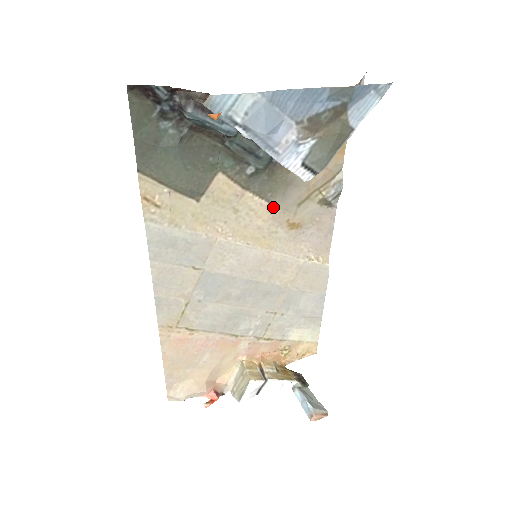
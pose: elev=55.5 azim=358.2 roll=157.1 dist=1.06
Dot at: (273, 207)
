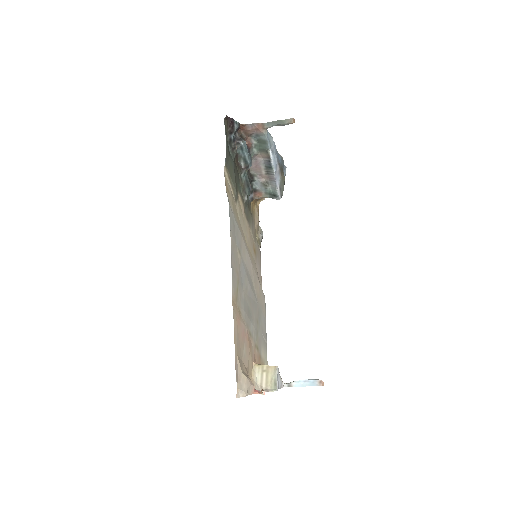
Dot at: (250, 231)
